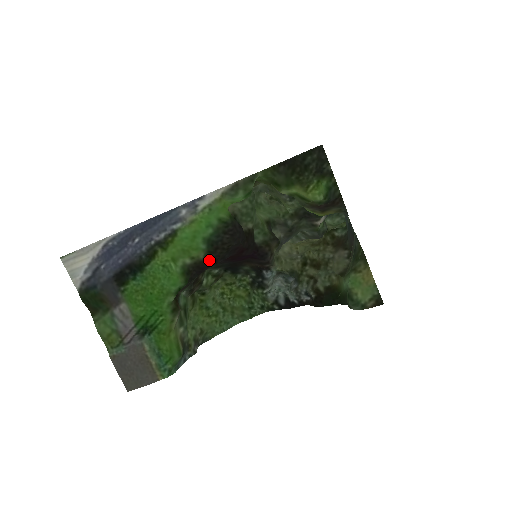
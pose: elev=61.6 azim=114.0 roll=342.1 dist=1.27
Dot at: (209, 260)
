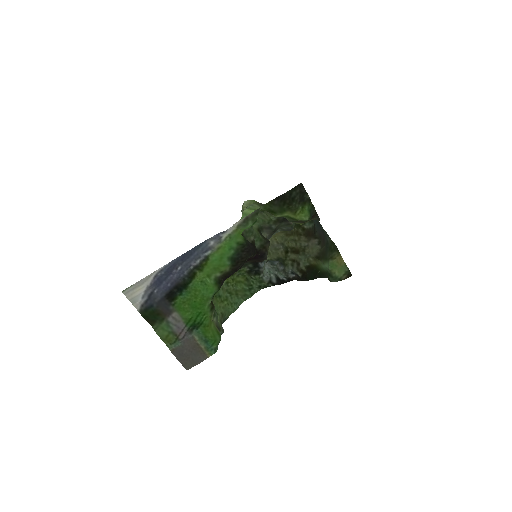
Dot at: (233, 271)
